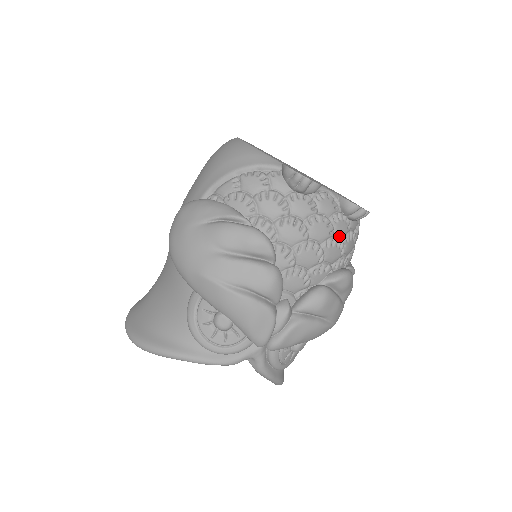
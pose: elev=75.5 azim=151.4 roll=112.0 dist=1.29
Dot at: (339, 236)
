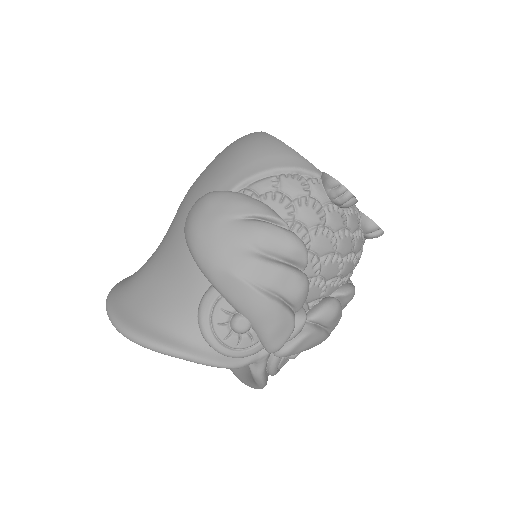
Dot at: (355, 252)
